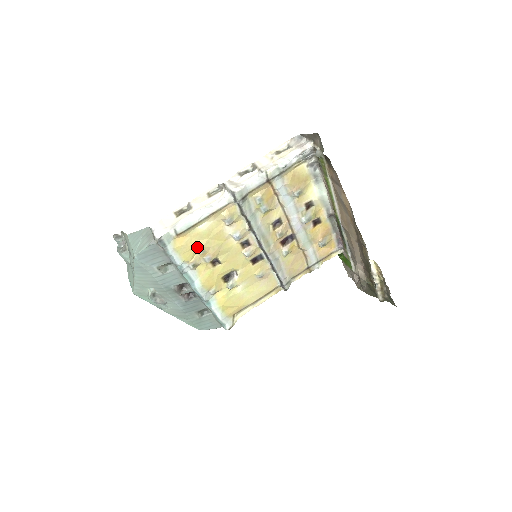
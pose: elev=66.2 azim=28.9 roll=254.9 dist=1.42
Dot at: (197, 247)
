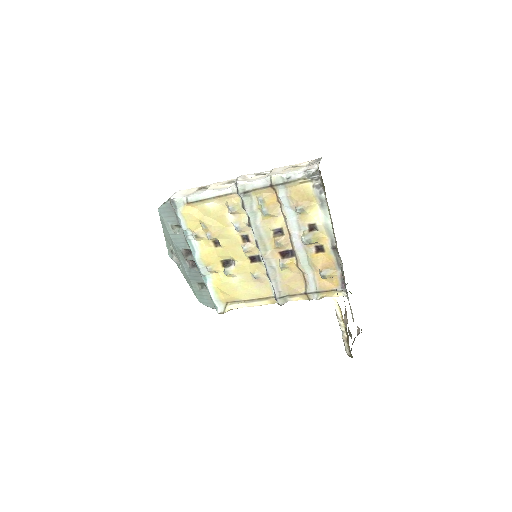
Dot at: (201, 220)
